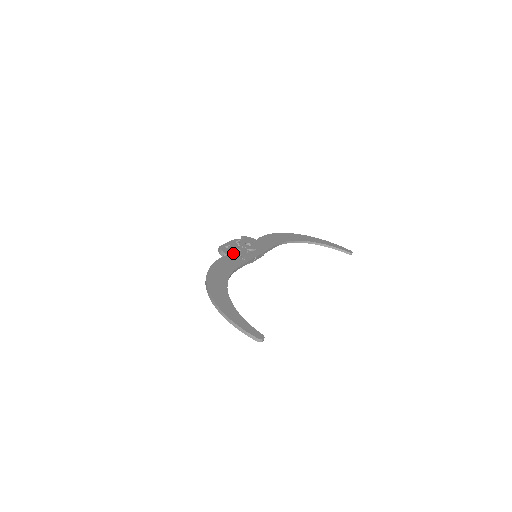
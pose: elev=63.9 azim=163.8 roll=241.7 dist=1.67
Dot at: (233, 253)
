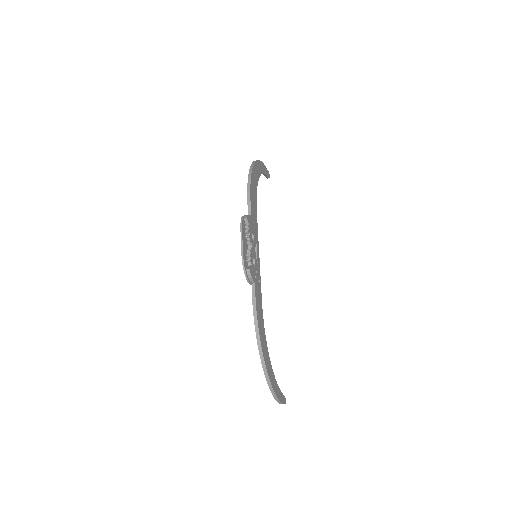
Dot at: (255, 274)
